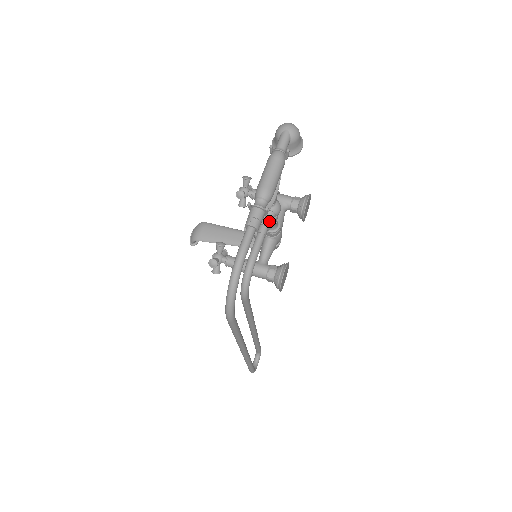
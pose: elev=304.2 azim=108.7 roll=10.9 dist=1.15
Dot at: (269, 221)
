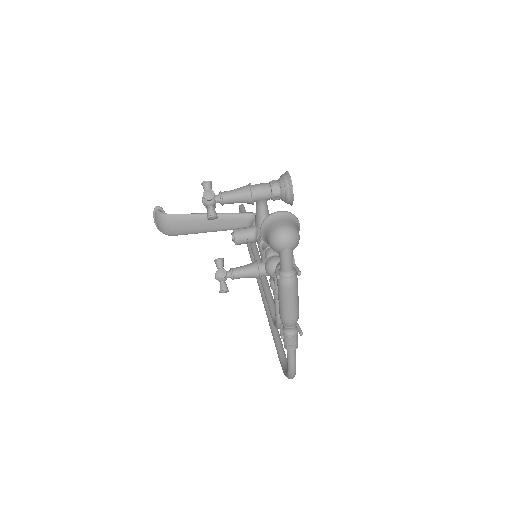
Dot at: occluded
